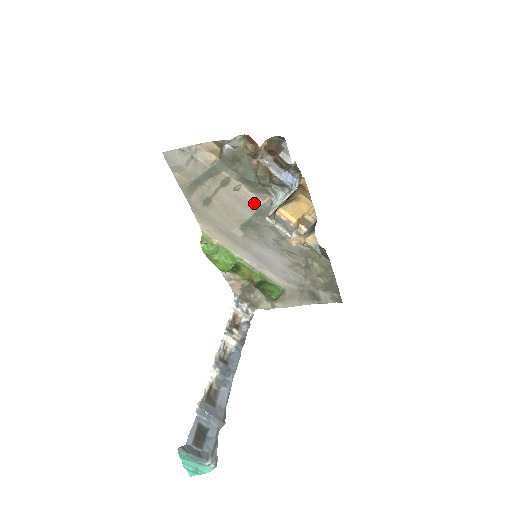
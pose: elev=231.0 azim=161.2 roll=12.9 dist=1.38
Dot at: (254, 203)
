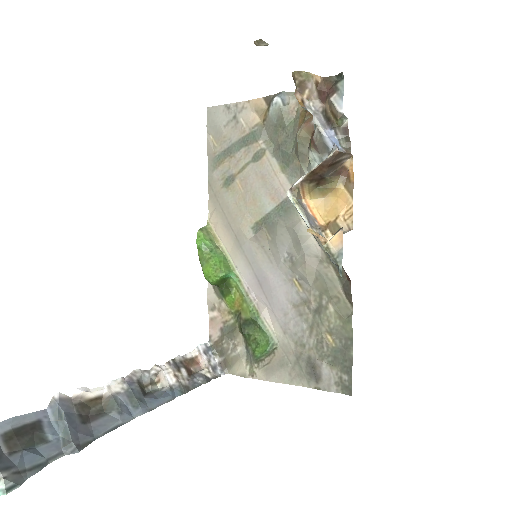
Dot at: (281, 190)
